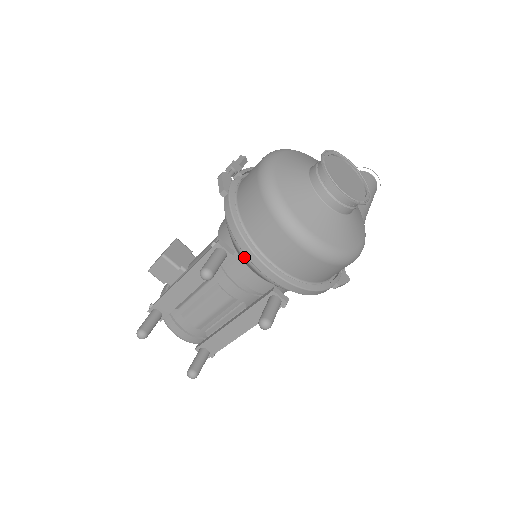
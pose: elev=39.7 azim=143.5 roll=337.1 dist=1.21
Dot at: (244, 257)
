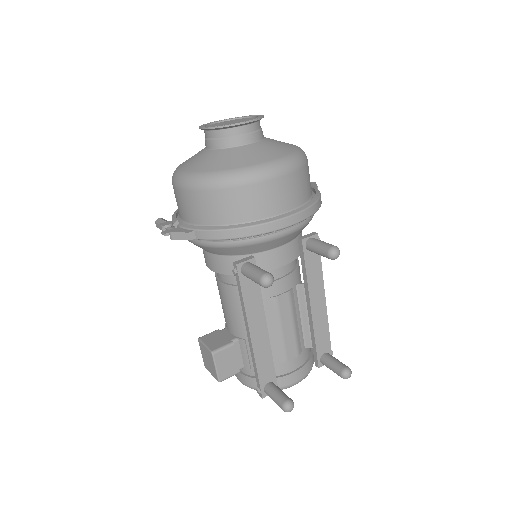
Dot at: (264, 241)
